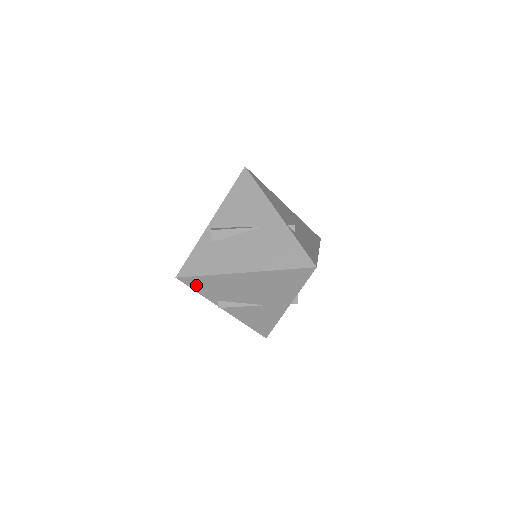
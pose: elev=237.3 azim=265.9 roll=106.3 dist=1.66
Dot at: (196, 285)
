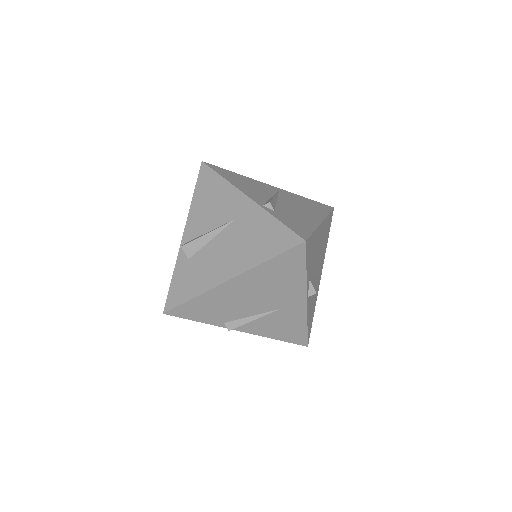
Dot at: (189, 314)
